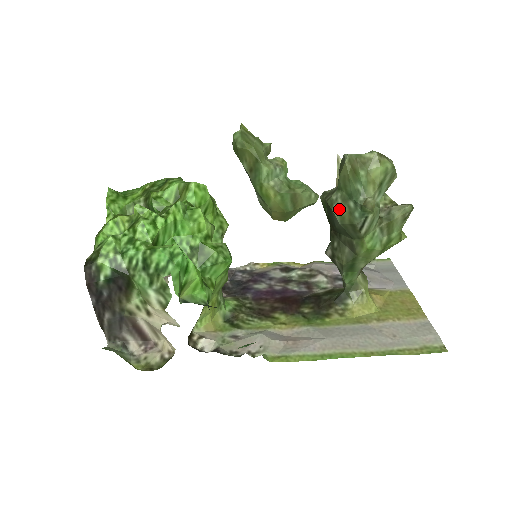
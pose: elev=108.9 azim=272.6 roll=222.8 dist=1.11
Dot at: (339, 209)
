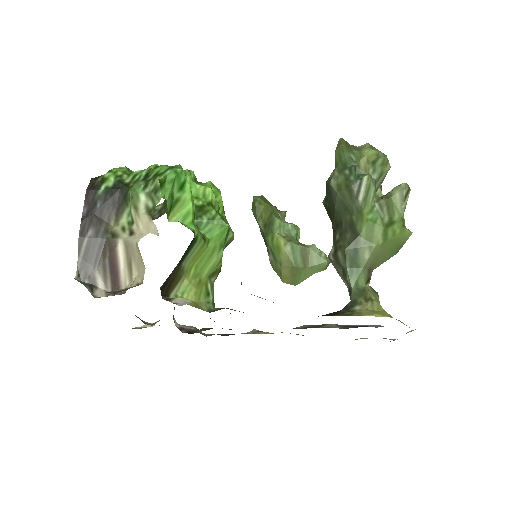
Dot at: (336, 180)
